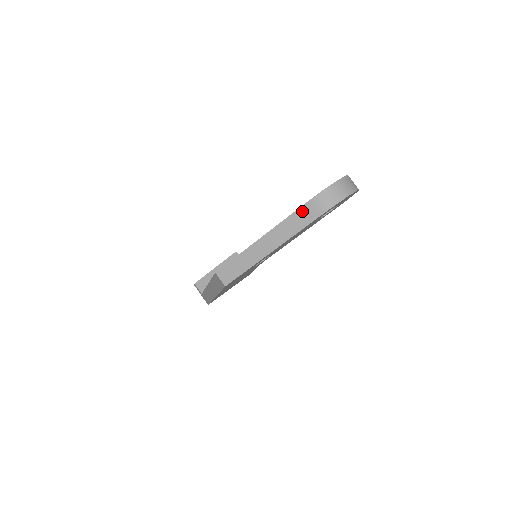
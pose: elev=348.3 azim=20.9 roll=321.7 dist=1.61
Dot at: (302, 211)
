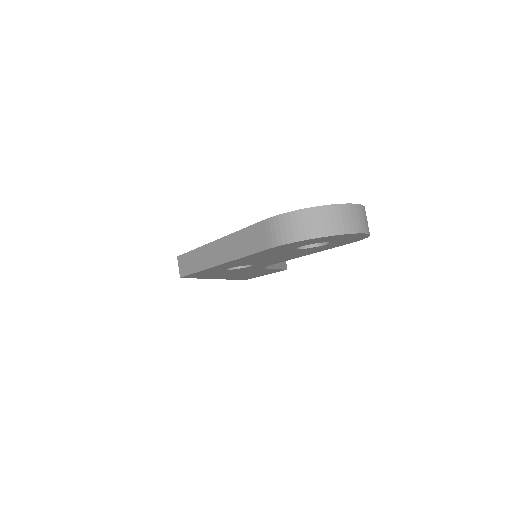
Dot at: (254, 230)
